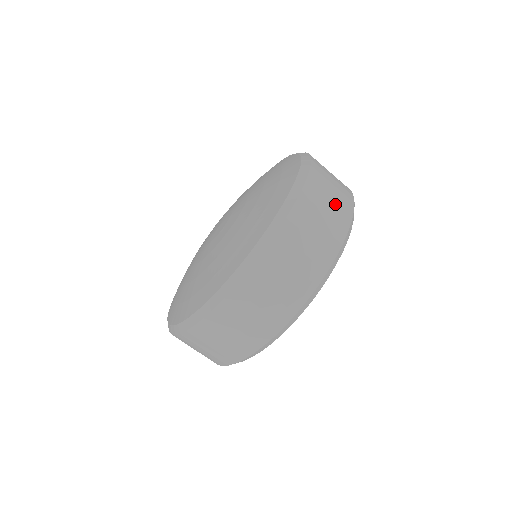
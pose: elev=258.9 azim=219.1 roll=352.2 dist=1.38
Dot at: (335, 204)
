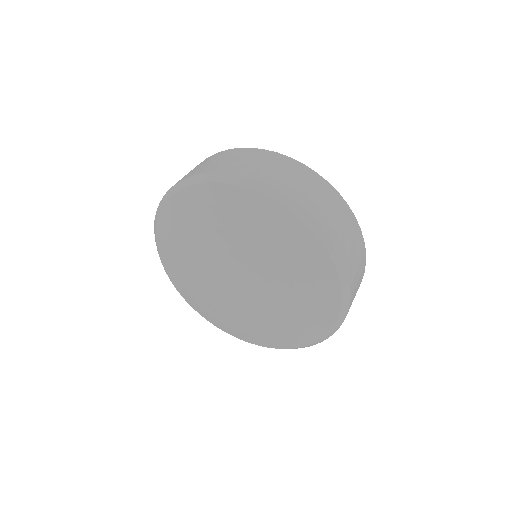
Dot at: (318, 190)
